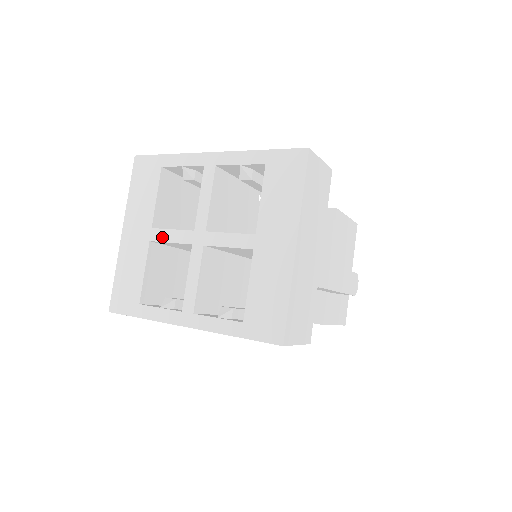
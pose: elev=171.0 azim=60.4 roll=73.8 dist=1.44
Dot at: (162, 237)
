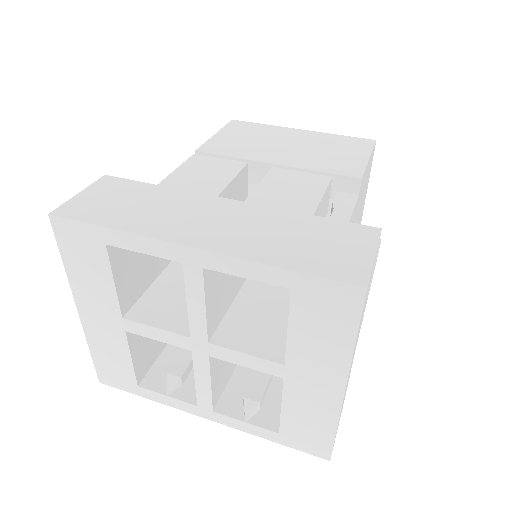
Dot at: (143, 332)
